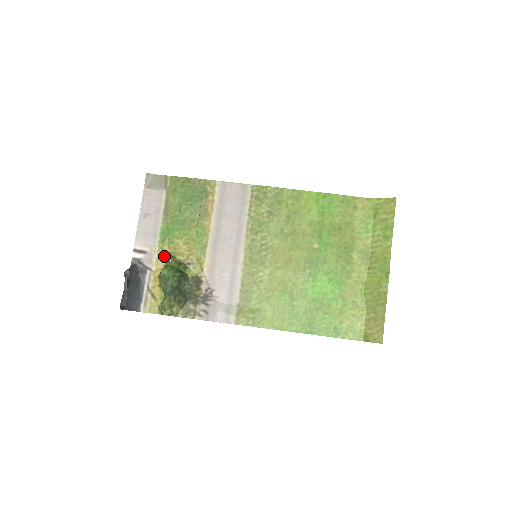
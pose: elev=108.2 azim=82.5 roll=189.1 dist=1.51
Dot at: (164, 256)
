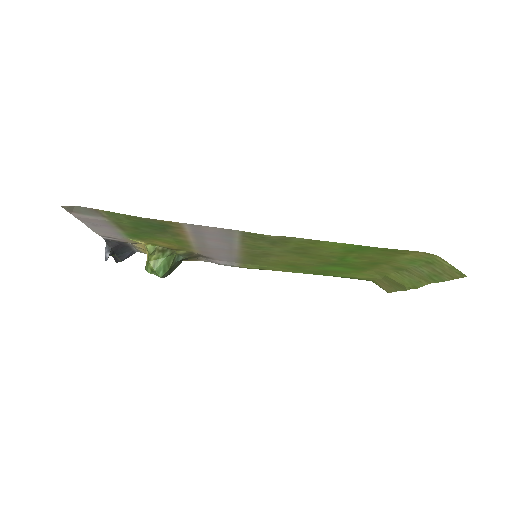
Dot at: occluded
